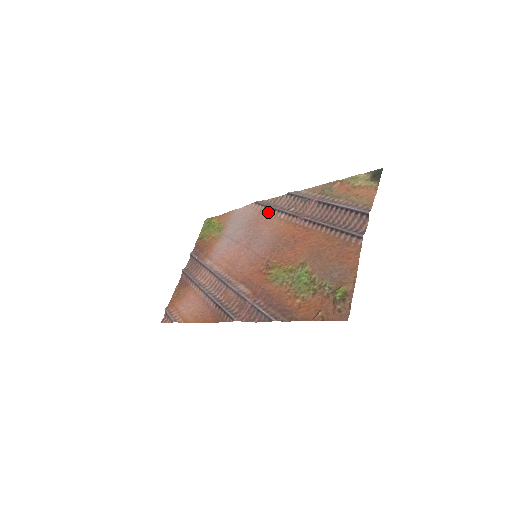
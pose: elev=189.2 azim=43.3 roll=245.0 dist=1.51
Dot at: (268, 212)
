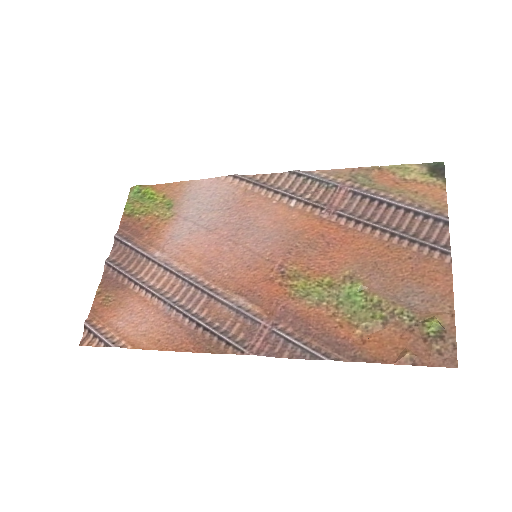
Dot at: (263, 194)
